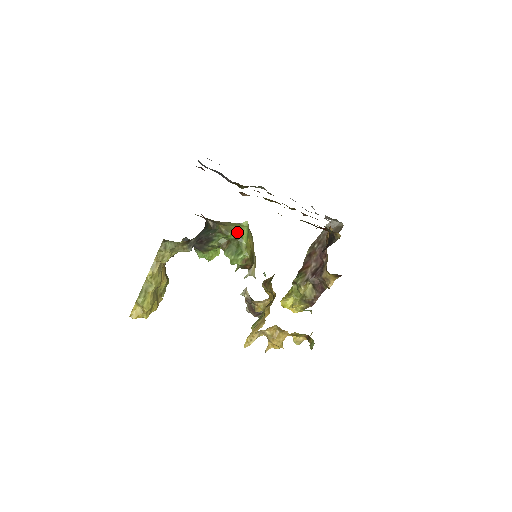
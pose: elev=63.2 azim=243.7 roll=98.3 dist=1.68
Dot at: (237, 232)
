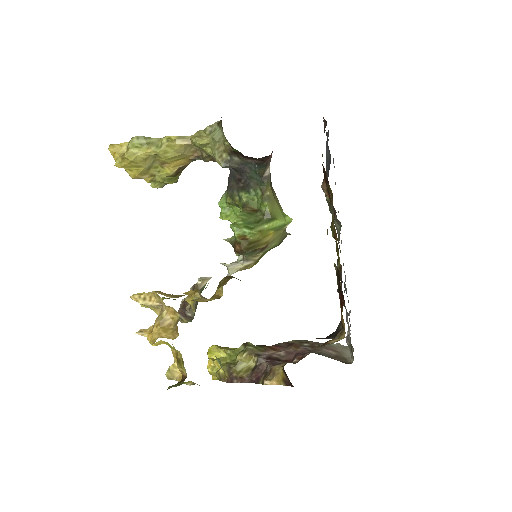
Dot at: (273, 212)
